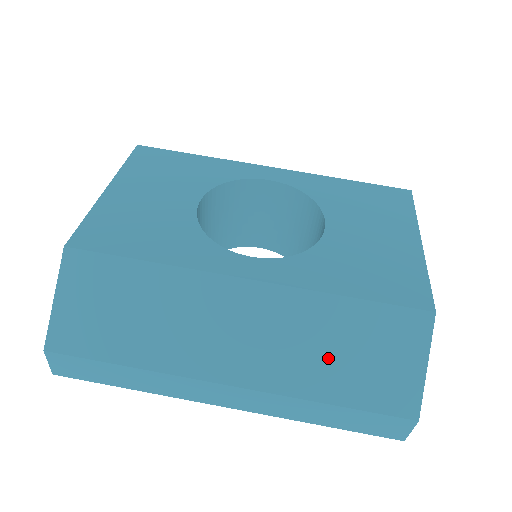
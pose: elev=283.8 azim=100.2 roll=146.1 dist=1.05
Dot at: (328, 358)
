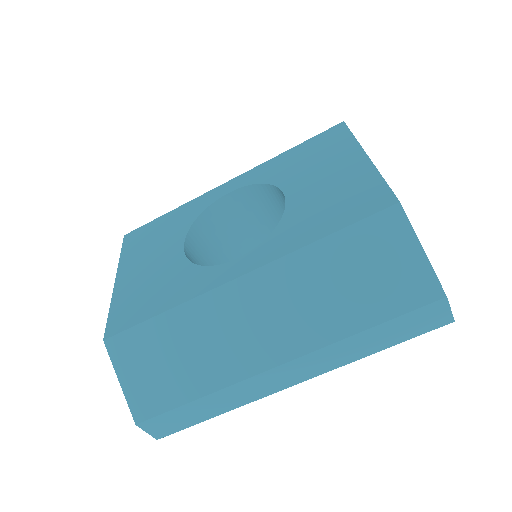
Dot at: (340, 295)
